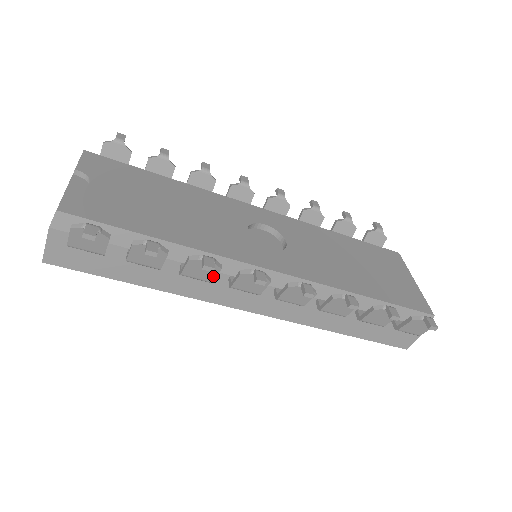
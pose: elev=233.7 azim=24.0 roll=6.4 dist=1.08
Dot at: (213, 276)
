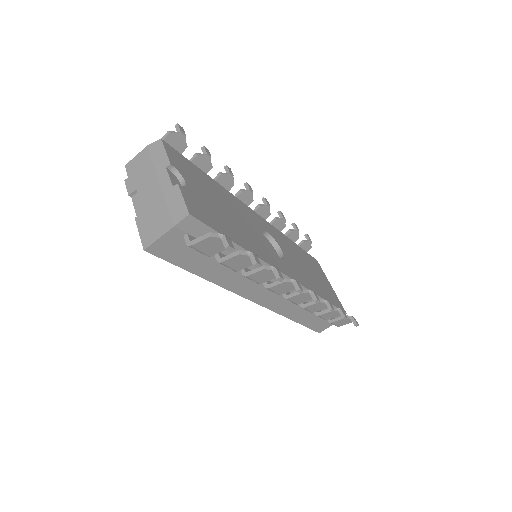
Dot at: (266, 280)
